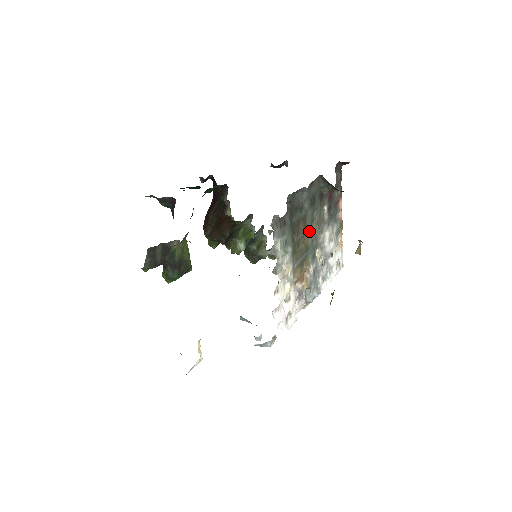
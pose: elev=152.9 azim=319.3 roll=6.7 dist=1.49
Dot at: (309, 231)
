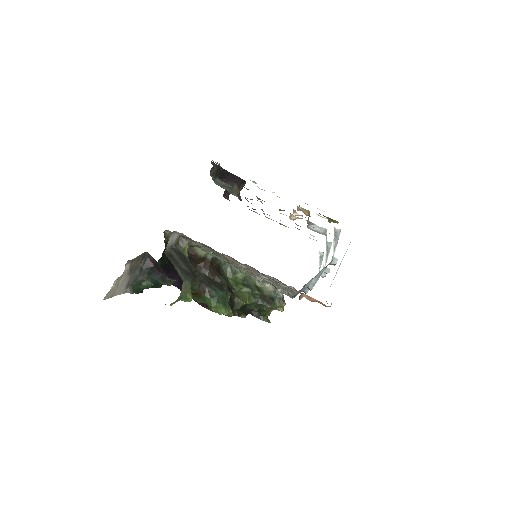
Dot at: occluded
